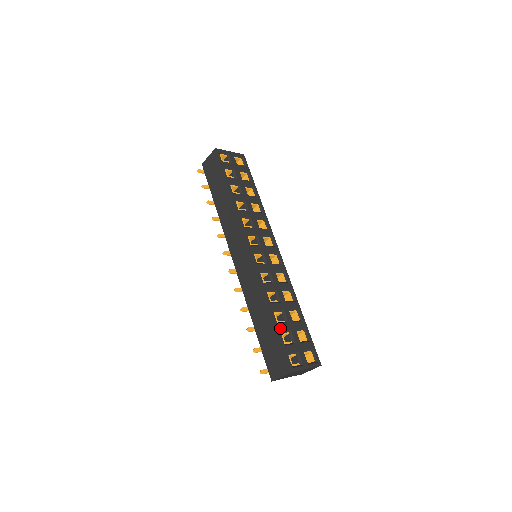
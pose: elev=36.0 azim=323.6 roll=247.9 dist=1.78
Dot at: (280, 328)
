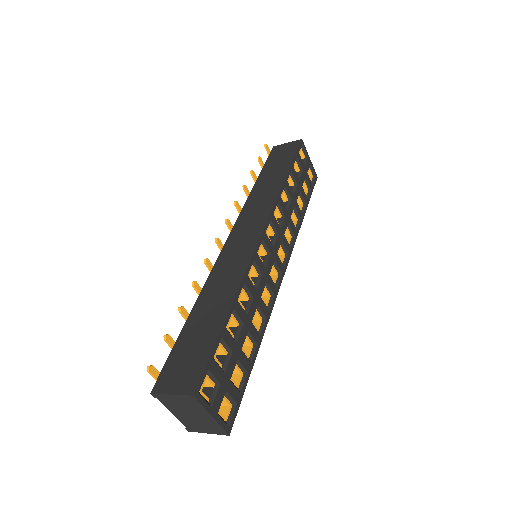
Dot at: (225, 335)
